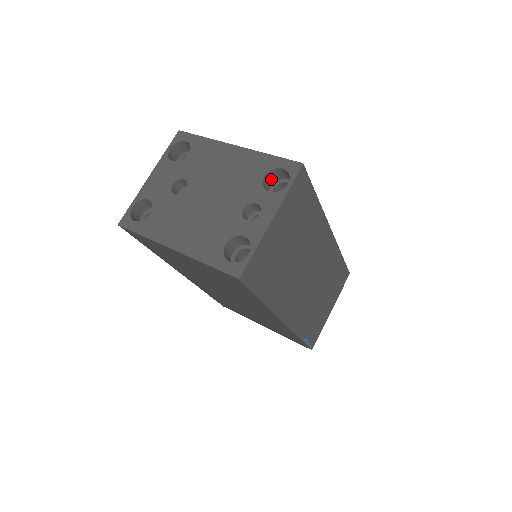
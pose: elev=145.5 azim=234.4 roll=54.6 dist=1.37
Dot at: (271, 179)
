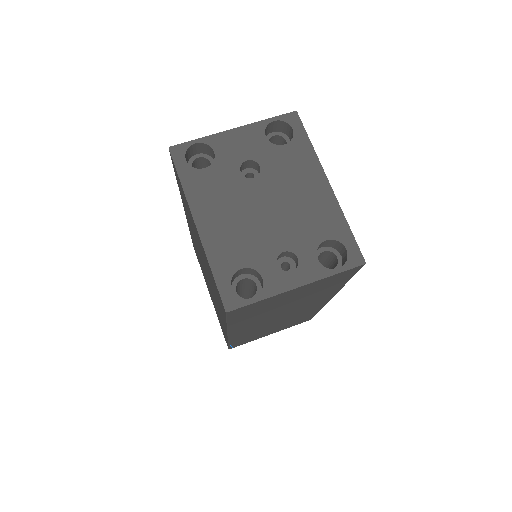
Dot at: (329, 243)
